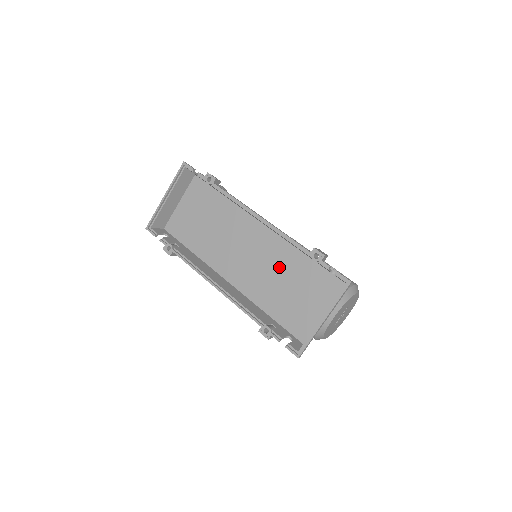
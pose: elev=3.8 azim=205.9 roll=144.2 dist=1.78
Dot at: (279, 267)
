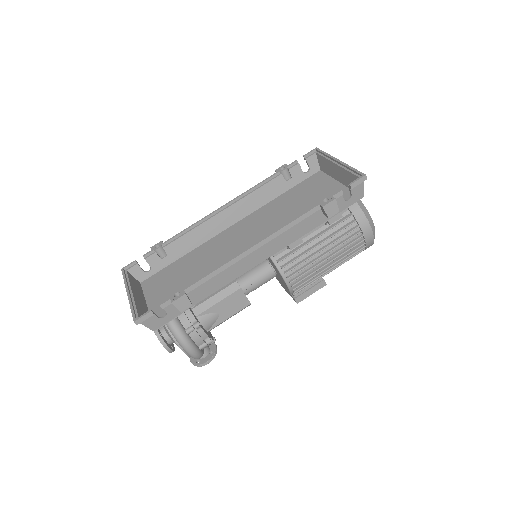
Dot at: (276, 214)
